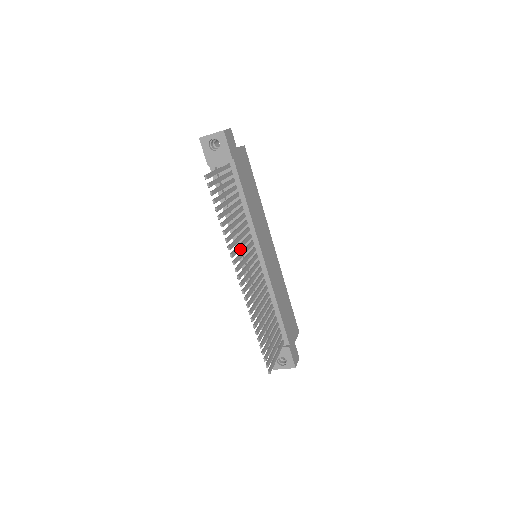
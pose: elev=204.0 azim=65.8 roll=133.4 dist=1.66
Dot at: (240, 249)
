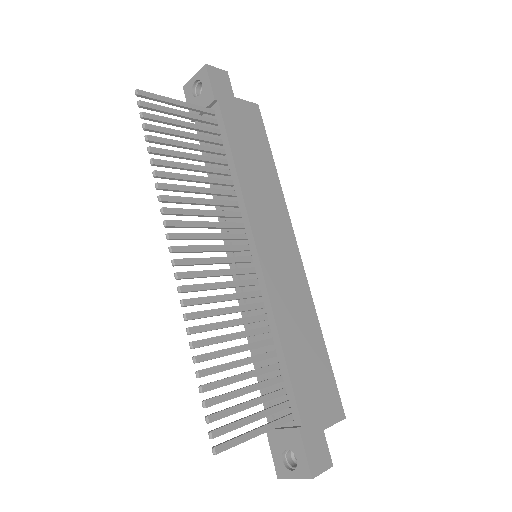
Dot at: (229, 241)
